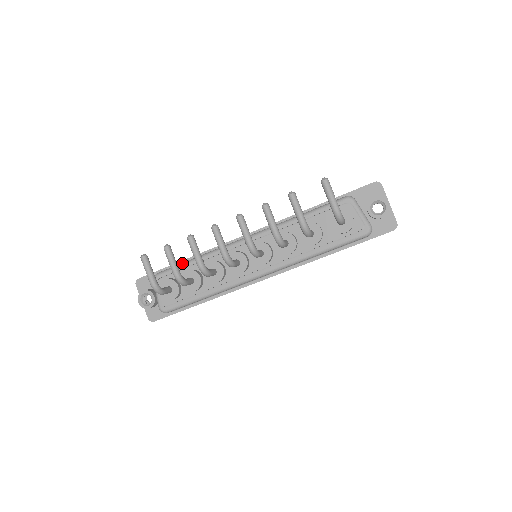
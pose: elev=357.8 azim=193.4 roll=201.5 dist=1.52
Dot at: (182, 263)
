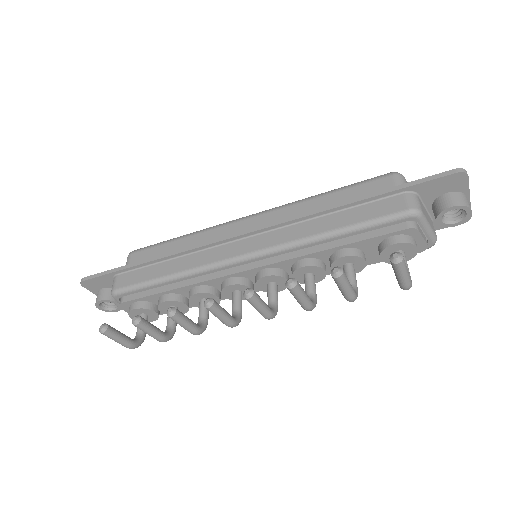
Dot at: (150, 282)
